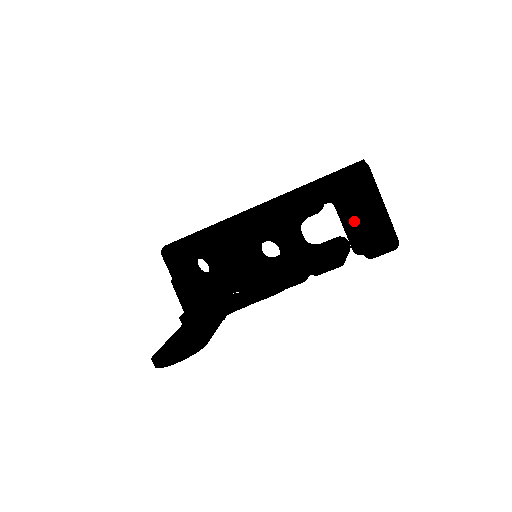
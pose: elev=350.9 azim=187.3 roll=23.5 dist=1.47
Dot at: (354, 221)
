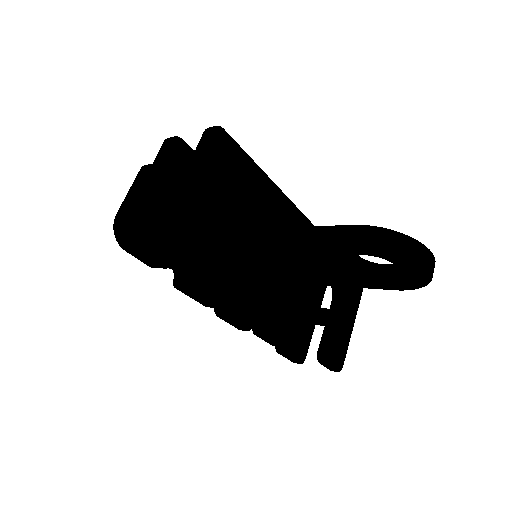
Dot at: (337, 317)
